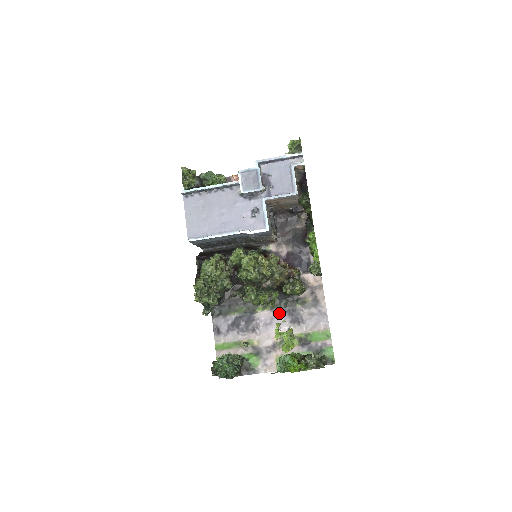
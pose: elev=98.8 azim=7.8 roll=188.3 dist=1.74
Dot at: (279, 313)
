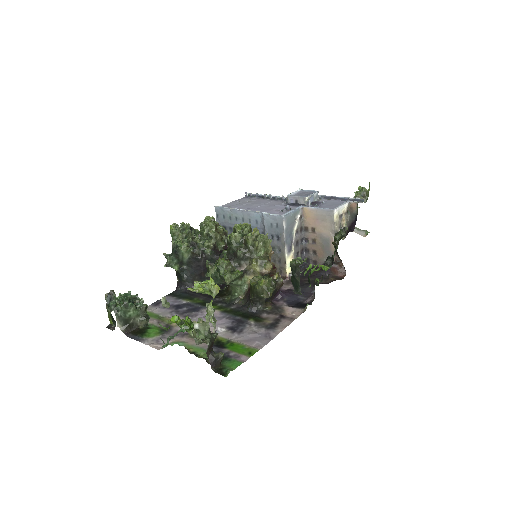
Dot at: (226, 317)
